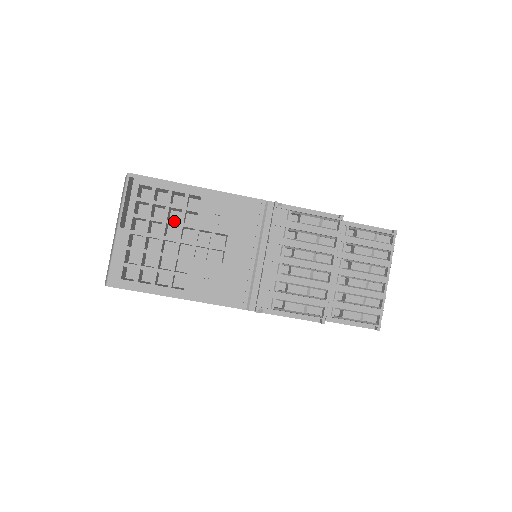
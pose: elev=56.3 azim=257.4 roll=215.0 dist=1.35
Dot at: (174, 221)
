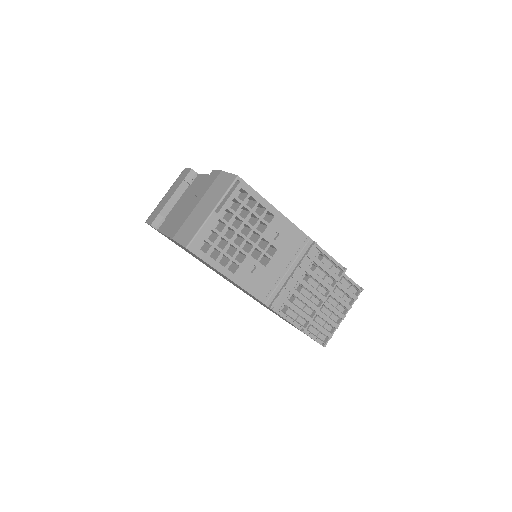
Dot at: (250, 224)
